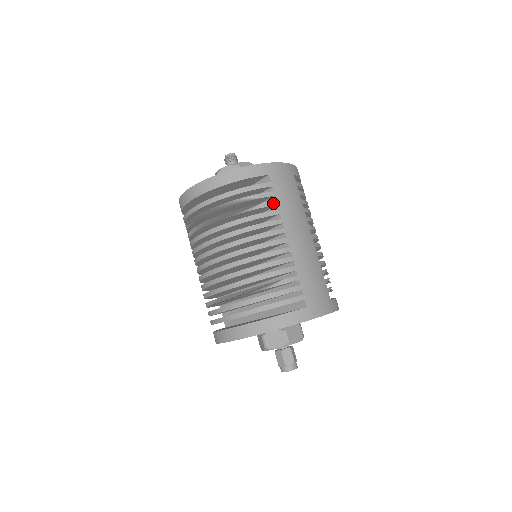
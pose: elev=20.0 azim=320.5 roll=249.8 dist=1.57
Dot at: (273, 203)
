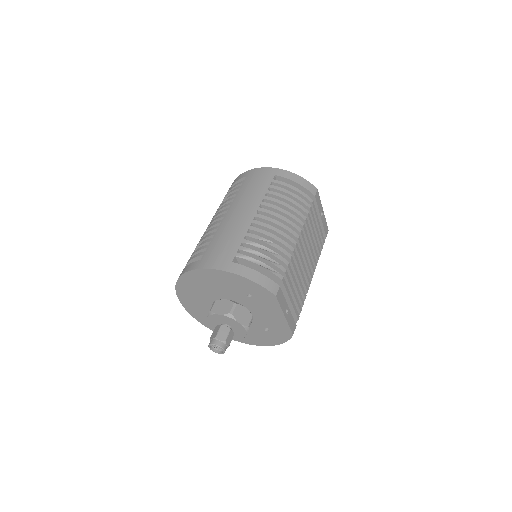
Dot at: (235, 193)
